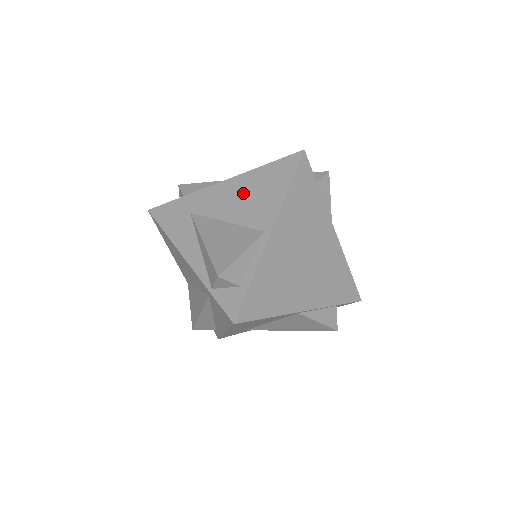
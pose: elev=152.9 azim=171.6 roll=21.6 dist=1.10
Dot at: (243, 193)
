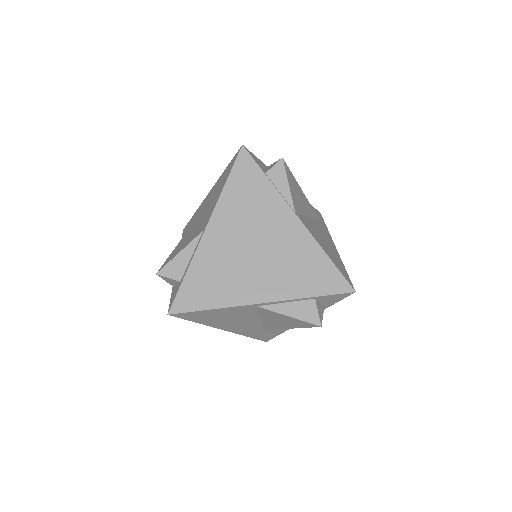
Dot at: (210, 199)
